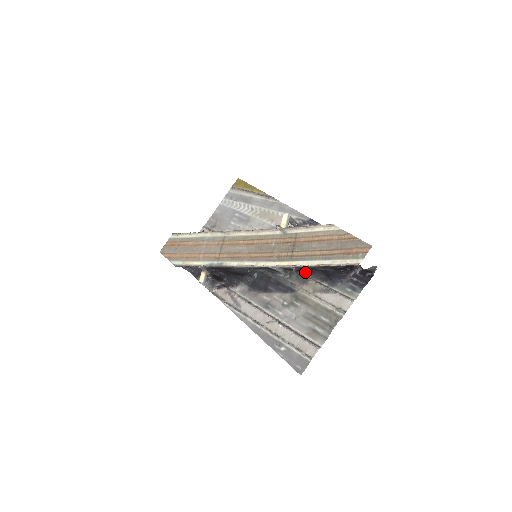
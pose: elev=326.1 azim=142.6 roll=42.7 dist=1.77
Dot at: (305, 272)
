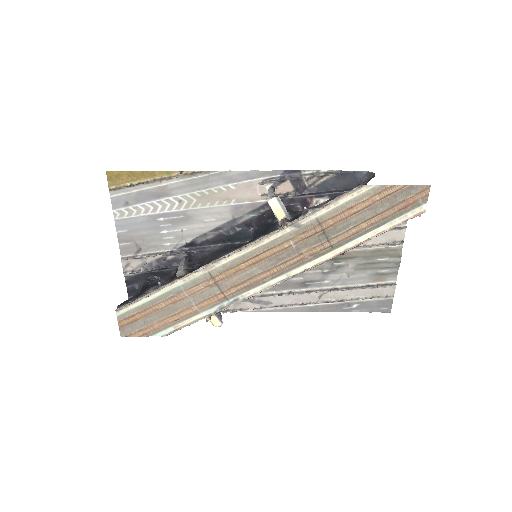
Dot at: occluded
